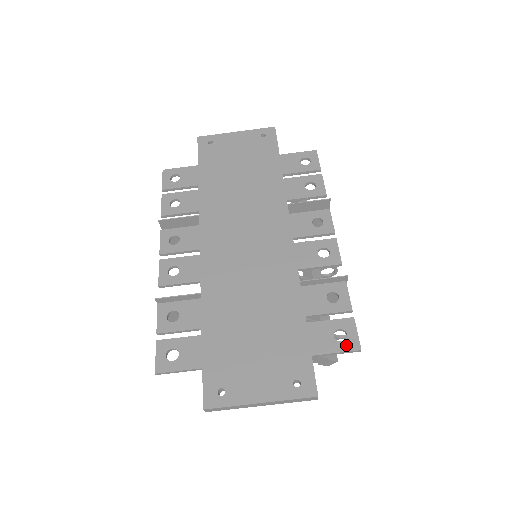
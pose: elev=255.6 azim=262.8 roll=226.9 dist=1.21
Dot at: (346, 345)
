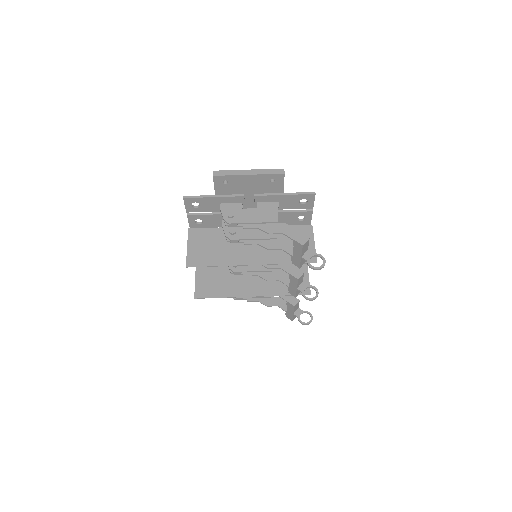
Dot at: (306, 195)
